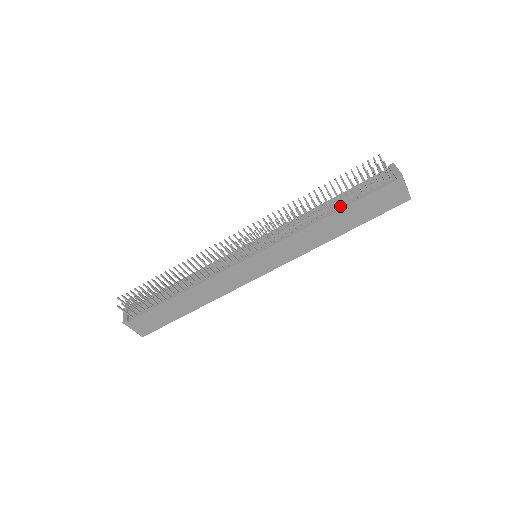
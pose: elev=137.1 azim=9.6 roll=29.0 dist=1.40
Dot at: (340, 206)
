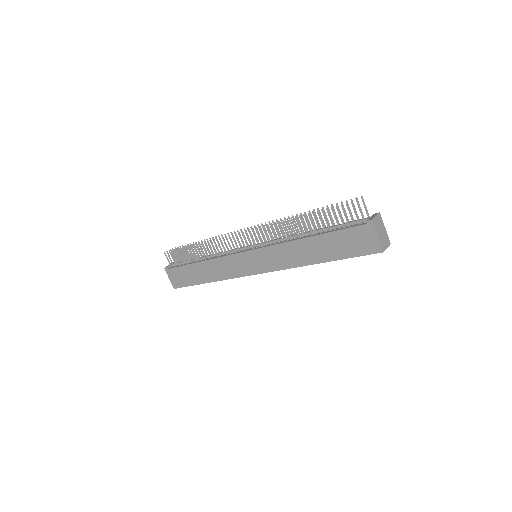
Dot at: (319, 233)
